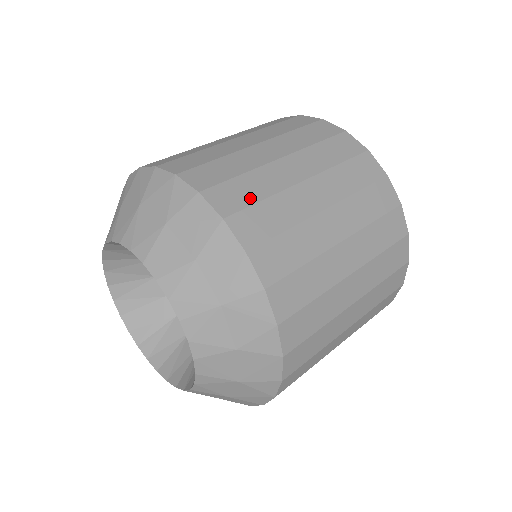
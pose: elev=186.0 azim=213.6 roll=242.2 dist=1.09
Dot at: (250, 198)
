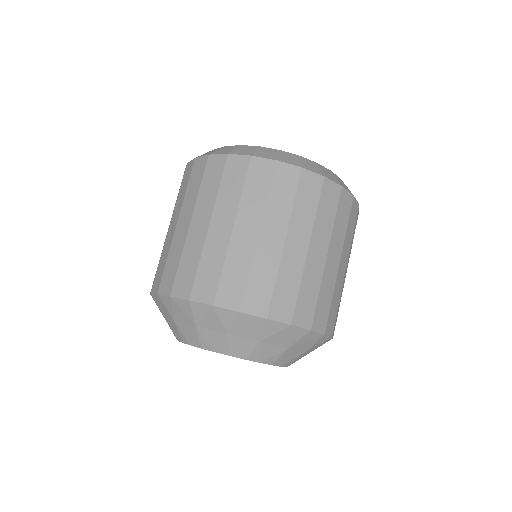
Dot at: (163, 268)
